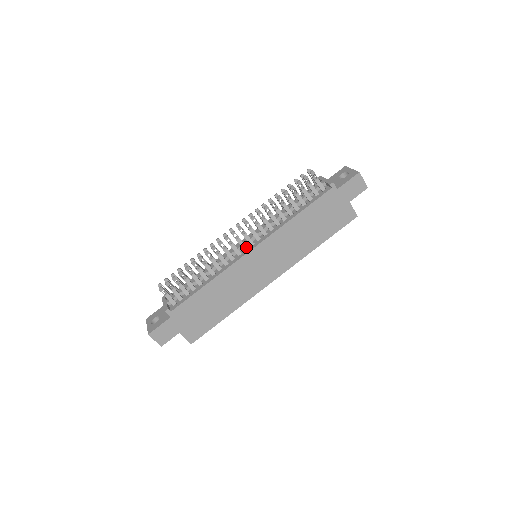
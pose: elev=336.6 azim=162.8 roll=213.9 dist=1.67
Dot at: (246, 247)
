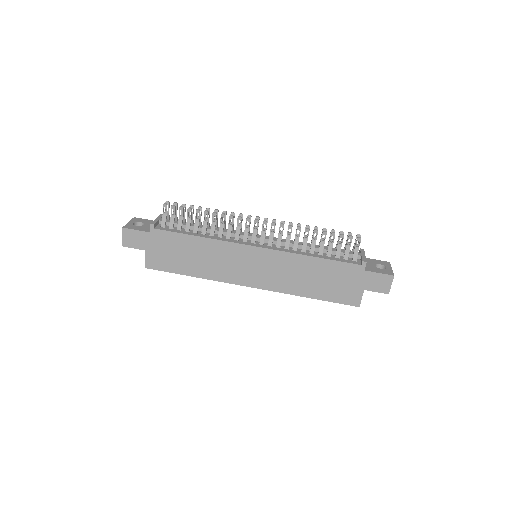
Dot at: (255, 241)
